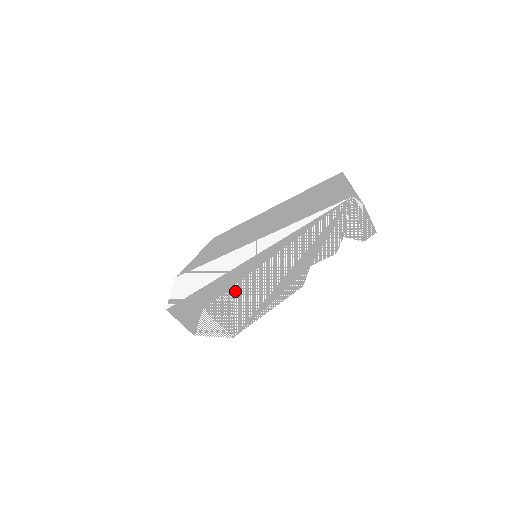
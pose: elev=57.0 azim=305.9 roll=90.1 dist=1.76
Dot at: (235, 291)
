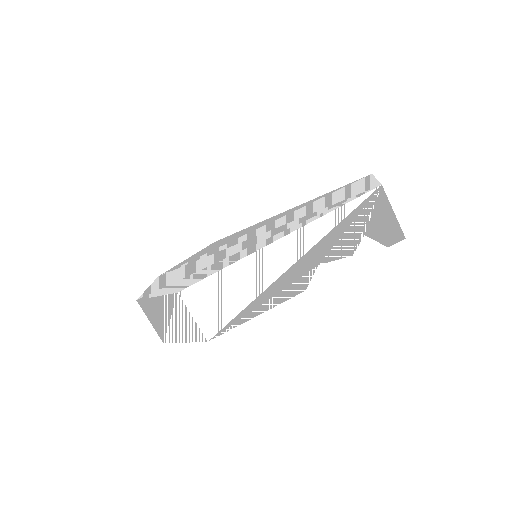
Dot at: (221, 278)
